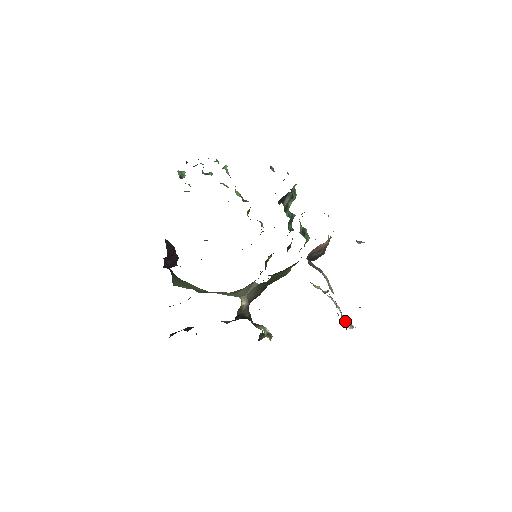
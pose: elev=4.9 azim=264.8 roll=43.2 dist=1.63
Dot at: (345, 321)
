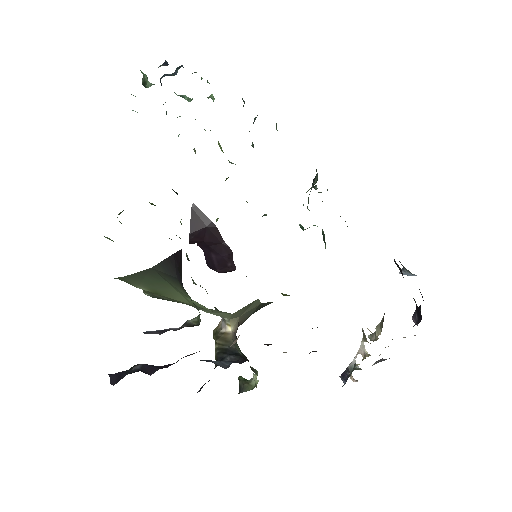
Dot at: (348, 370)
